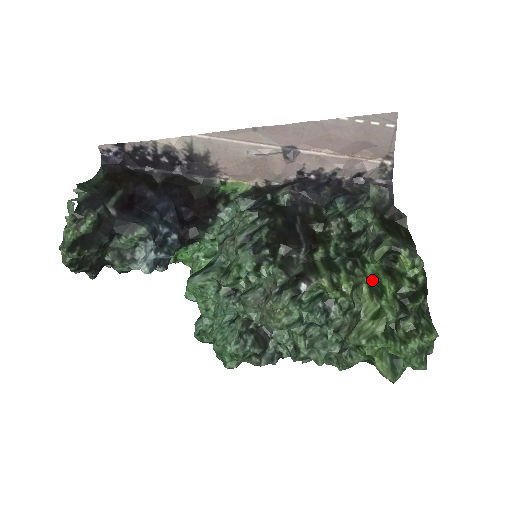
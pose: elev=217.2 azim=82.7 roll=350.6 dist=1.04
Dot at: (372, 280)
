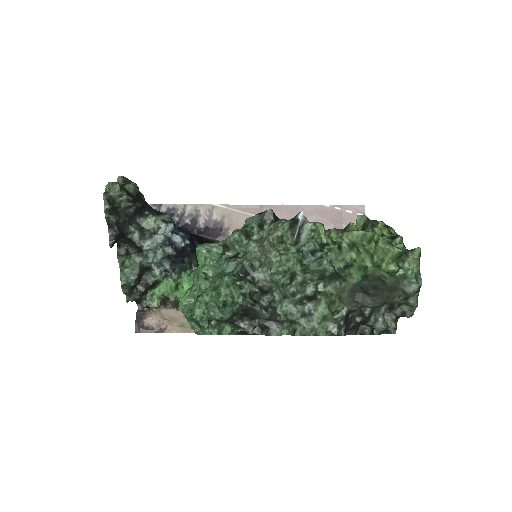
Dot at: occluded
